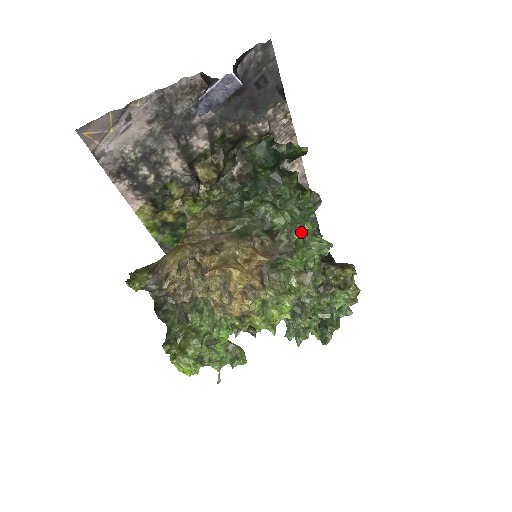
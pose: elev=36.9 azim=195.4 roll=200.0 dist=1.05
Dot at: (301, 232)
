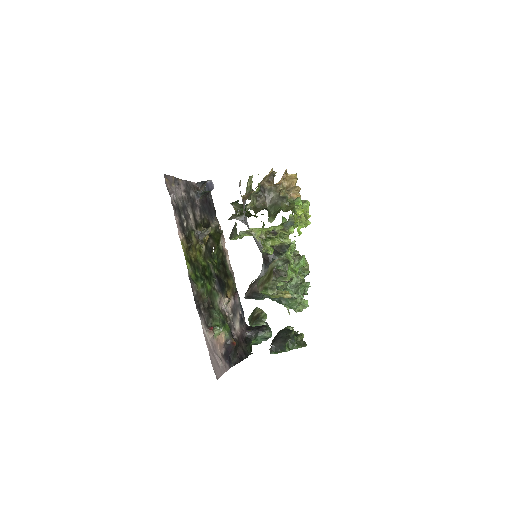
Dot at: occluded
